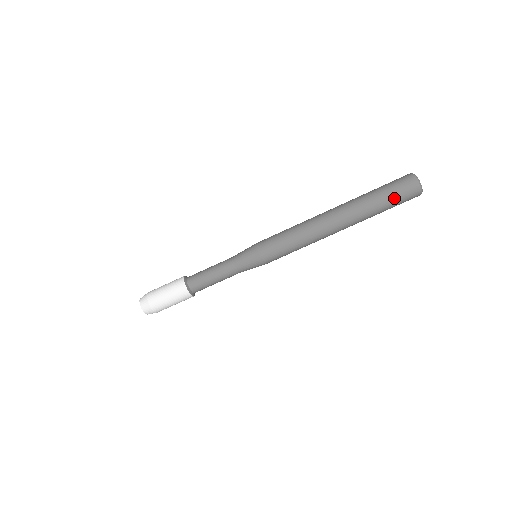
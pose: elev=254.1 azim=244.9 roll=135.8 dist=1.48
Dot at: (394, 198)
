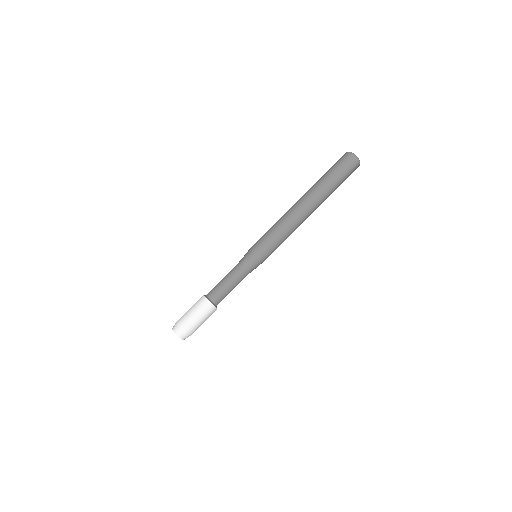
Dot at: (342, 172)
